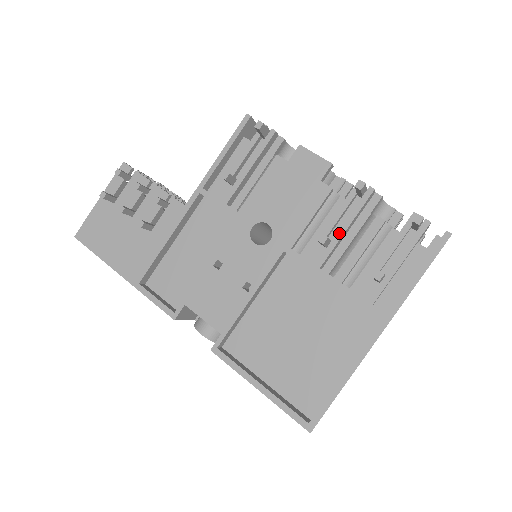
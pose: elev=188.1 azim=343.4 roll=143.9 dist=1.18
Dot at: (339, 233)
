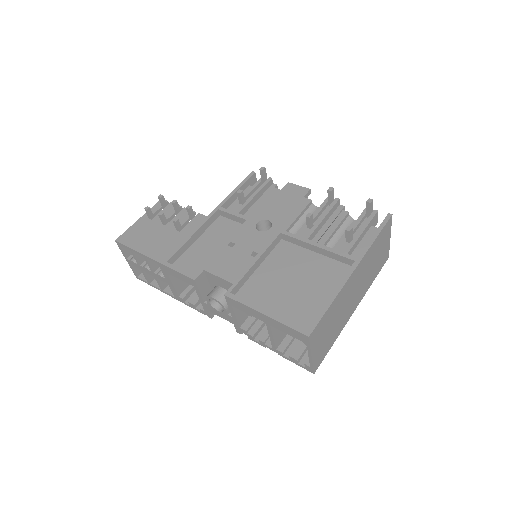
Dot at: (319, 221)
